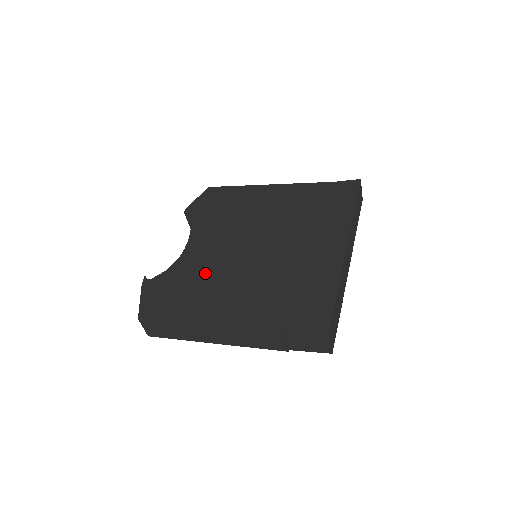
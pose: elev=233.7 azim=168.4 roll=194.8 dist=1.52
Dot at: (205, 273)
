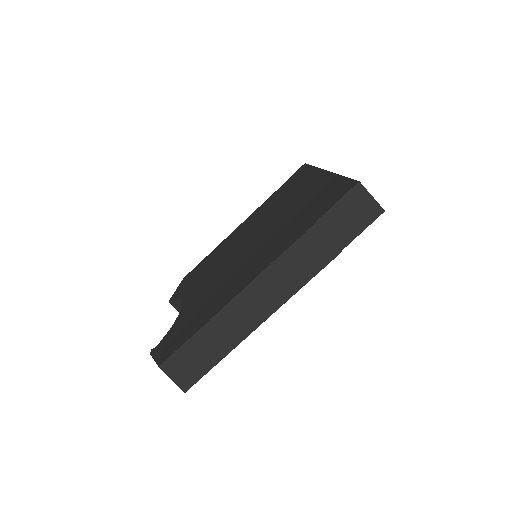
Dot at: (212, 290)
